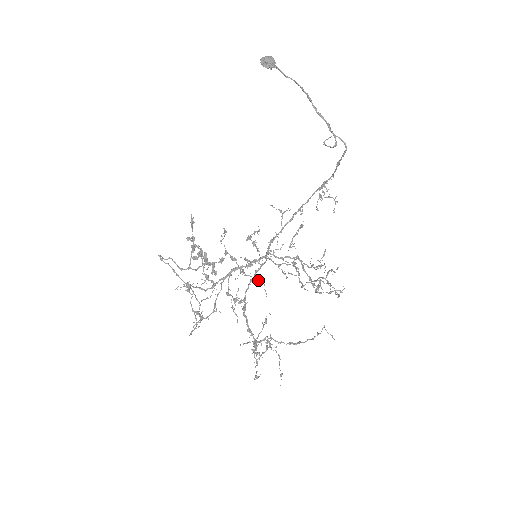
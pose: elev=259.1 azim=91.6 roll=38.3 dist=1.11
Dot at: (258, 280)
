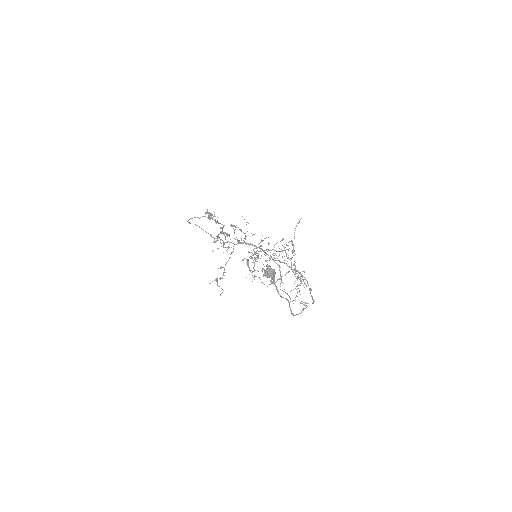
Dot at: (257, 257)
